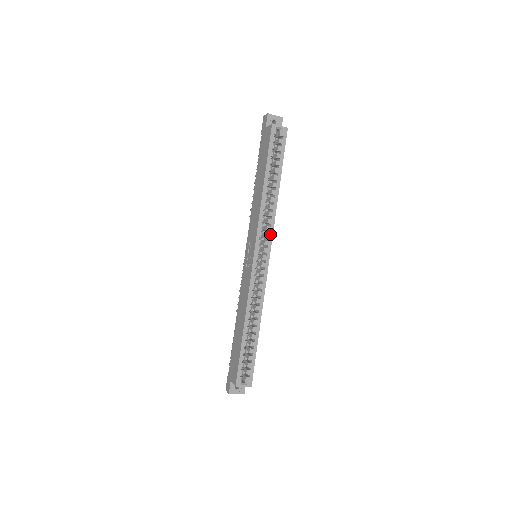
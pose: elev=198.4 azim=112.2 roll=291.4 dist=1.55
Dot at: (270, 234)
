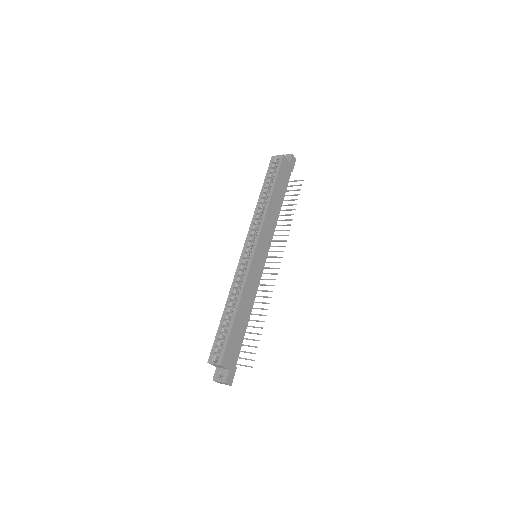
Dot at: (259, 231)
